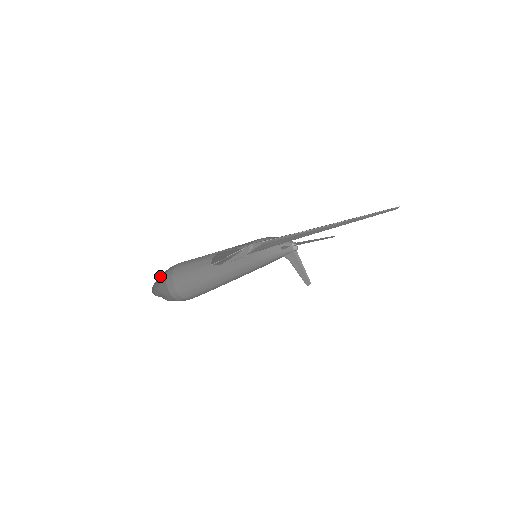
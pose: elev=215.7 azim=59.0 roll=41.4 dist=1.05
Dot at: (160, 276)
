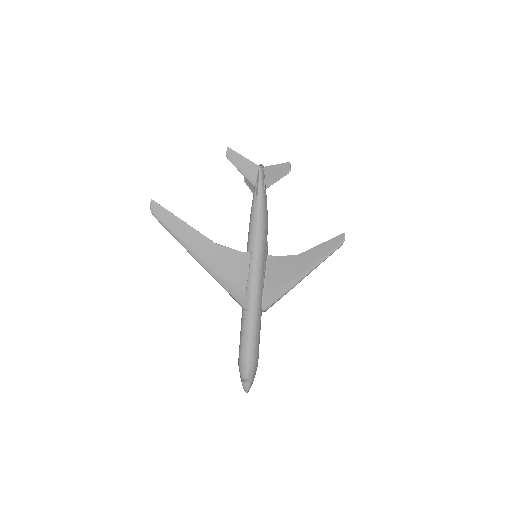
Dot at: occluded
